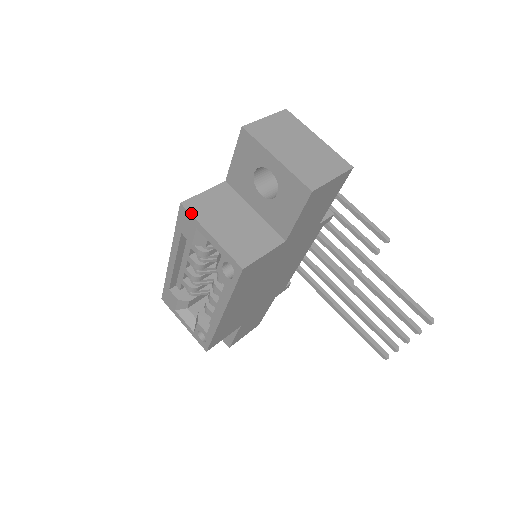
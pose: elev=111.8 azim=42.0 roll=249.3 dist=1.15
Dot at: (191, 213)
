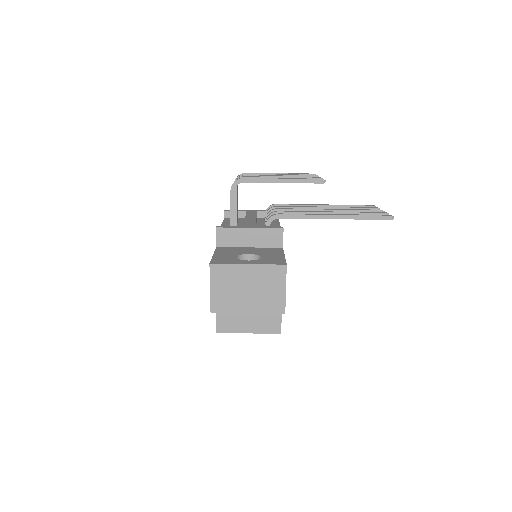
Dot at: (227, 332)
